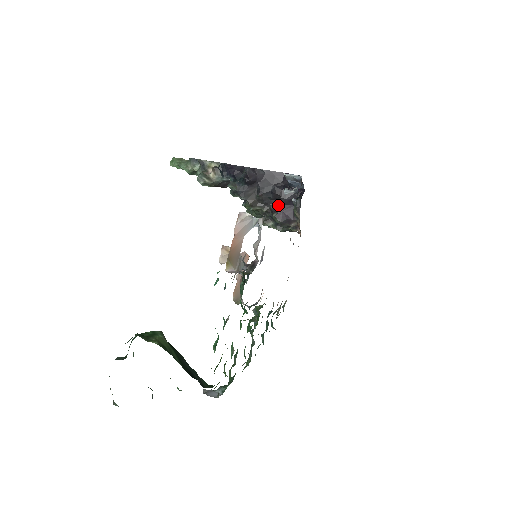
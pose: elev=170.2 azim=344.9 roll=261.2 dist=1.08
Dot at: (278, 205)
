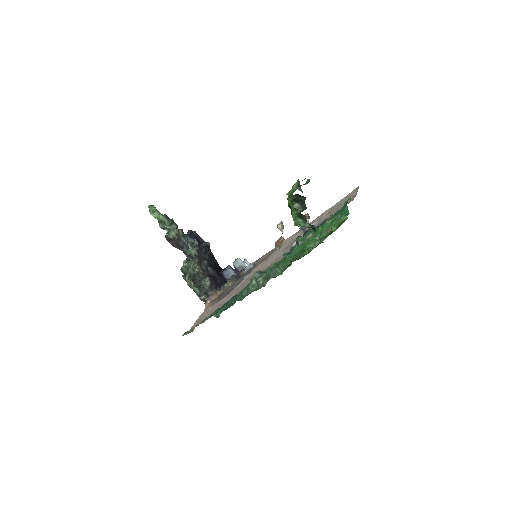
Dot at: (211, 275)
